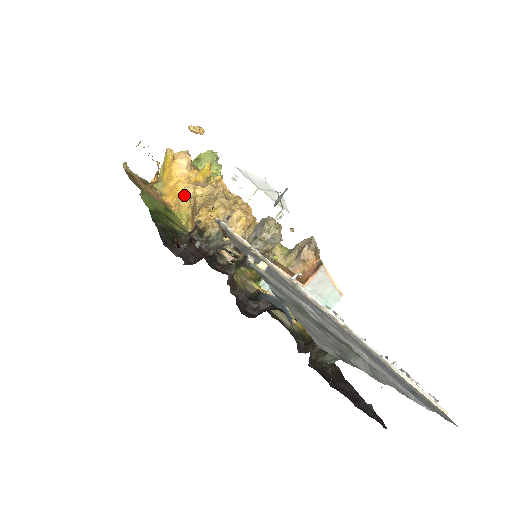
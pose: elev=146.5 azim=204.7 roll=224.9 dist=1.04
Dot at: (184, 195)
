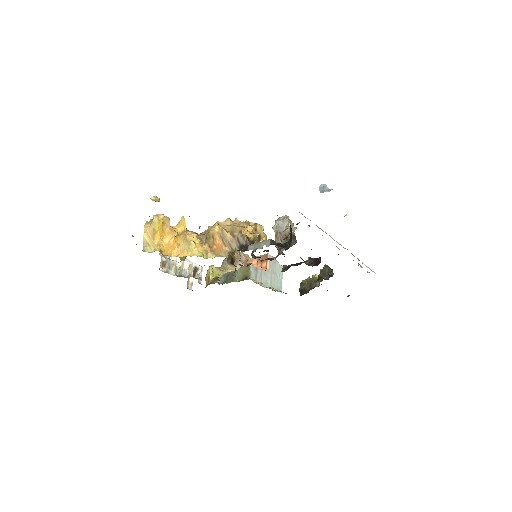
Dot at: (192, 240)
